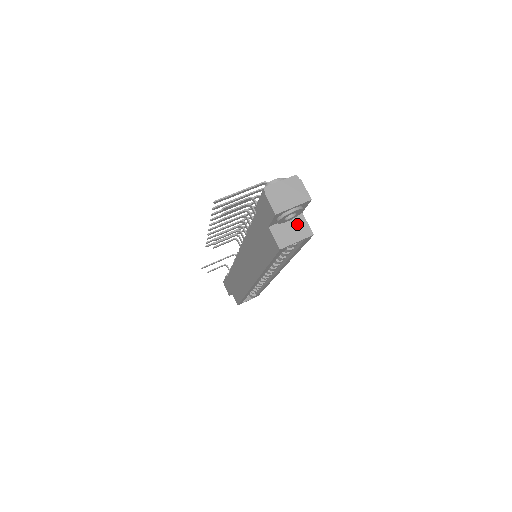
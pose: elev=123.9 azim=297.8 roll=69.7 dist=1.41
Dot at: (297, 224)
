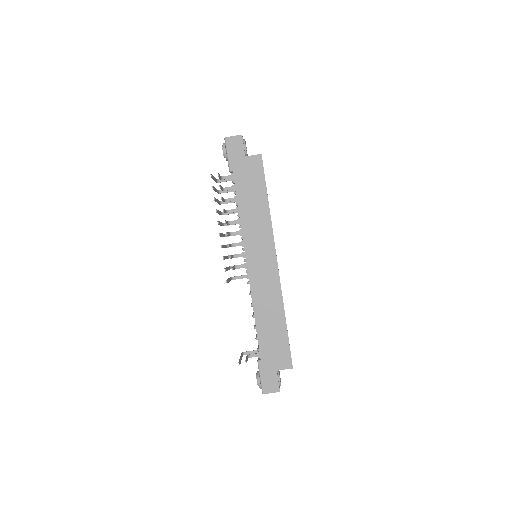
Dot at: occluded
